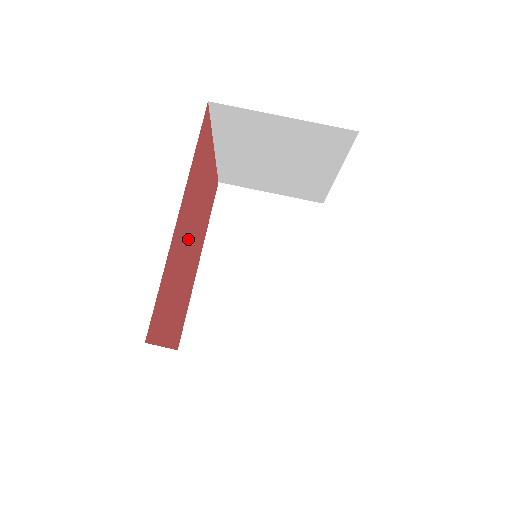
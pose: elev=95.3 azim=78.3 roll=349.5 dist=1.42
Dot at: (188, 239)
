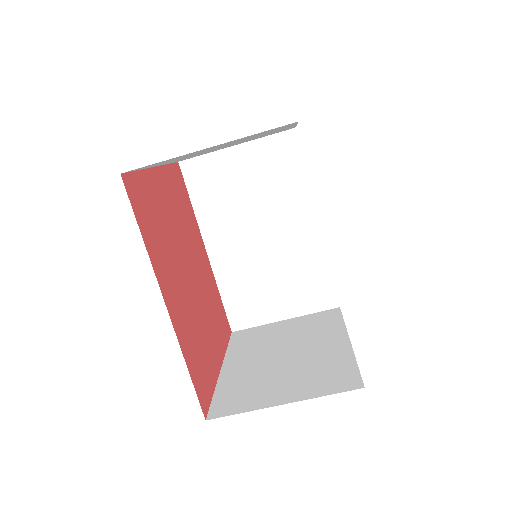
Dot at: (186, 279)
